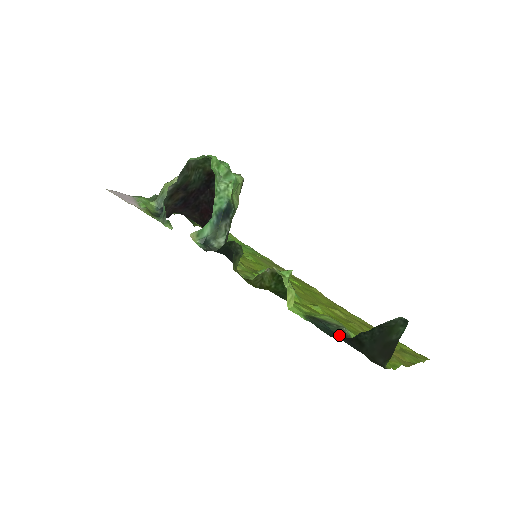
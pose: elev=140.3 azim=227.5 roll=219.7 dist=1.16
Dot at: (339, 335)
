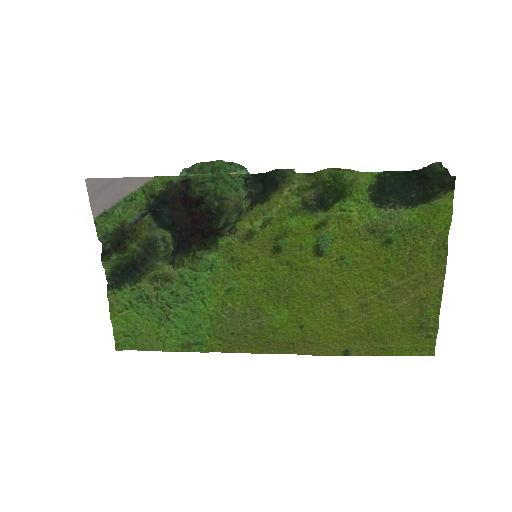
Dot at: (403, 196)
